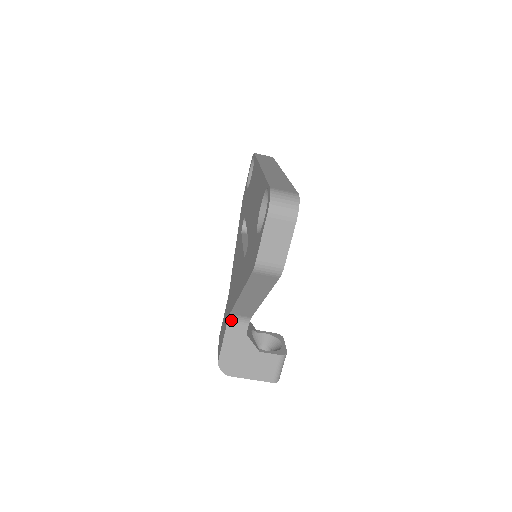
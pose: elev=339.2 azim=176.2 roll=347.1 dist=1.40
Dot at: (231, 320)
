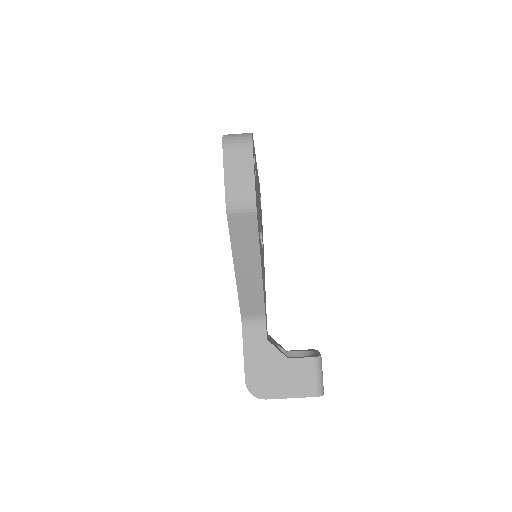
Dot at: (245, 326)
